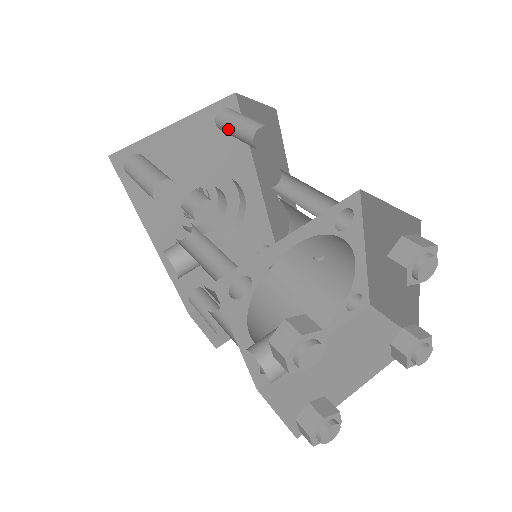
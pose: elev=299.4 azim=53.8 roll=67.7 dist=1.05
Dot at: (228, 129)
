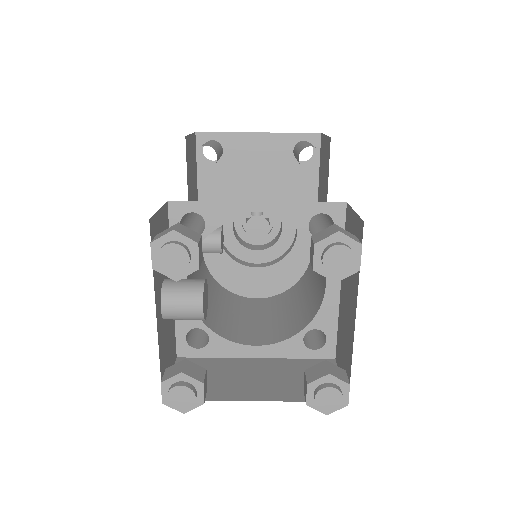
Dot at: (295, 152)
